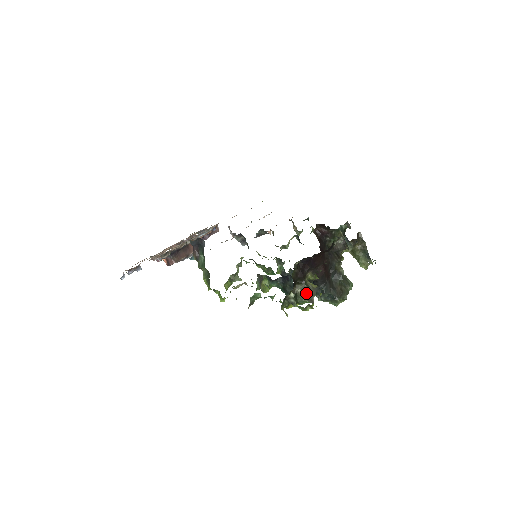
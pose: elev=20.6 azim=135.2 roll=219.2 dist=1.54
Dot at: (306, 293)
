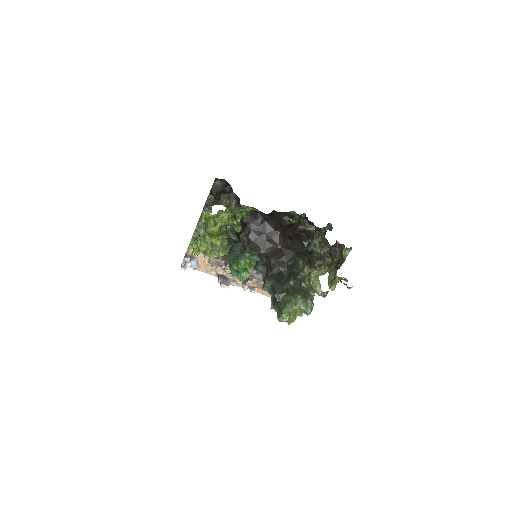
Dot at: occluded
